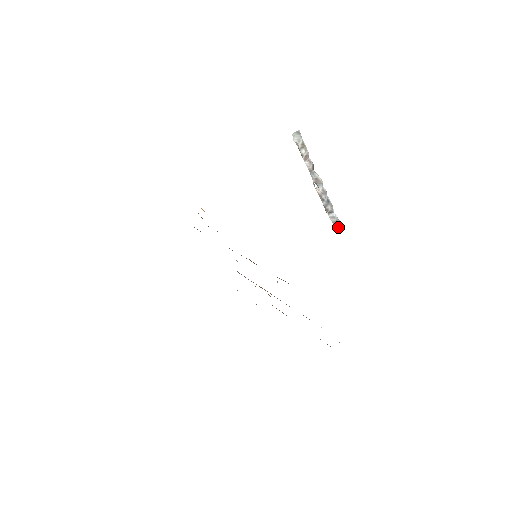
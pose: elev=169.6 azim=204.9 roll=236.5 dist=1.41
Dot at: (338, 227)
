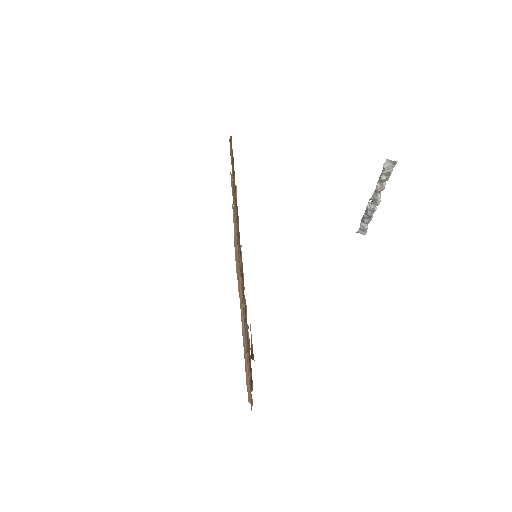
Dot at: (361, 233)
